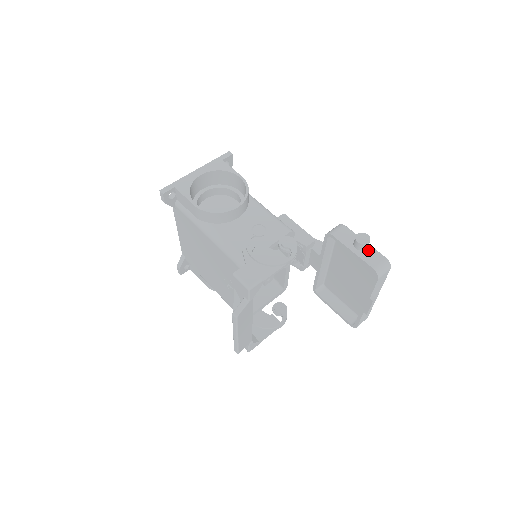
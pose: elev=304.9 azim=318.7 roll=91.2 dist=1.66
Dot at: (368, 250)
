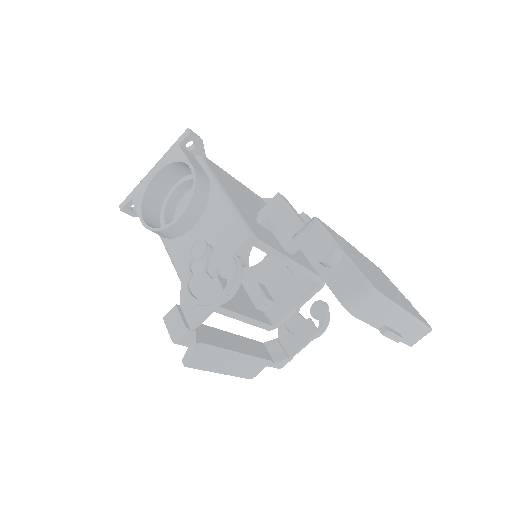
Dot at: (340, 266)
